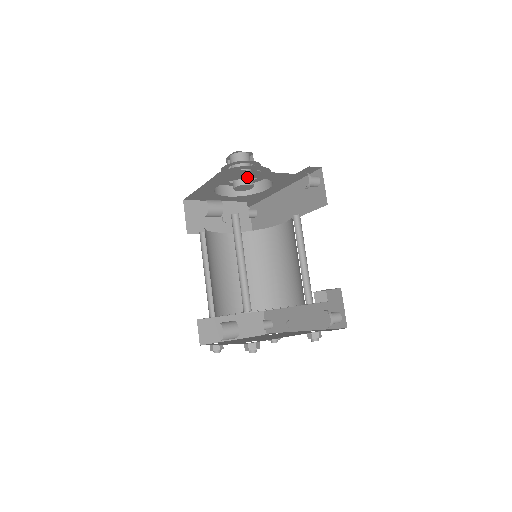
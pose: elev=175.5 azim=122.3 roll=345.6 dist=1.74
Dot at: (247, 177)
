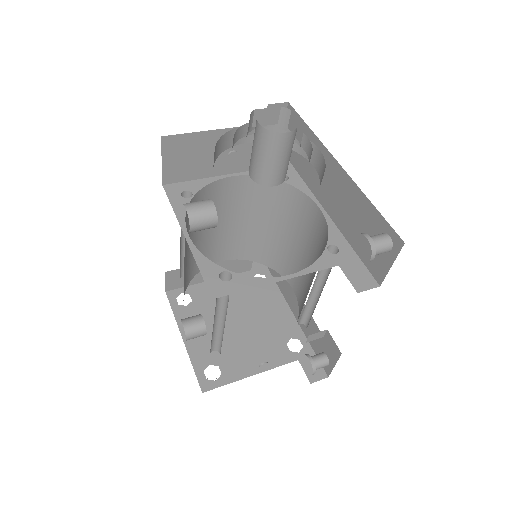
Dot at: occluded
